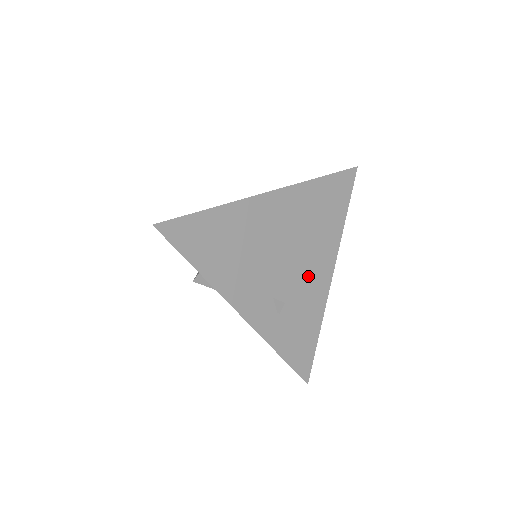
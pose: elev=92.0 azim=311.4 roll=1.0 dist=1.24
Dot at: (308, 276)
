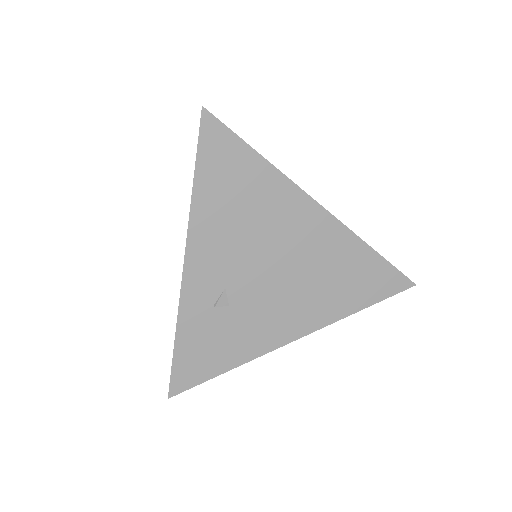
Dot at: (273, 312)
